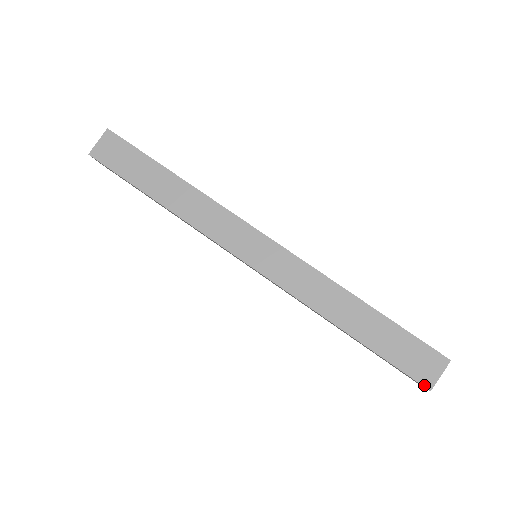
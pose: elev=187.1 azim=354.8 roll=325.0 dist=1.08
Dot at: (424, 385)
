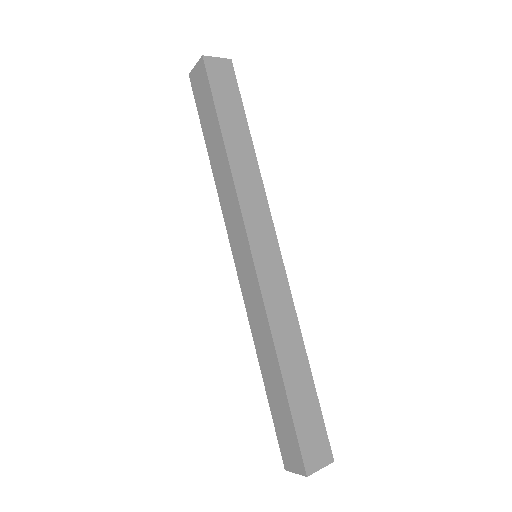
Dot at: (306, 467)
